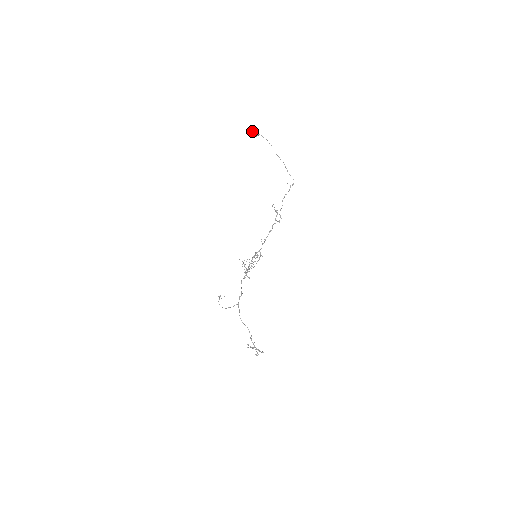
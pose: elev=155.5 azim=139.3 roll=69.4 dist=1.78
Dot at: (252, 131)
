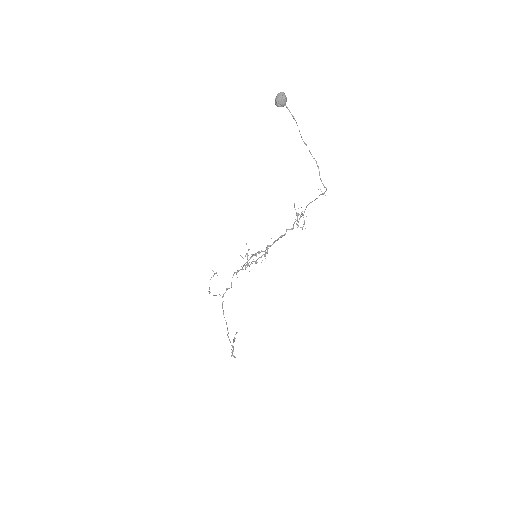
Dot at: occluded
